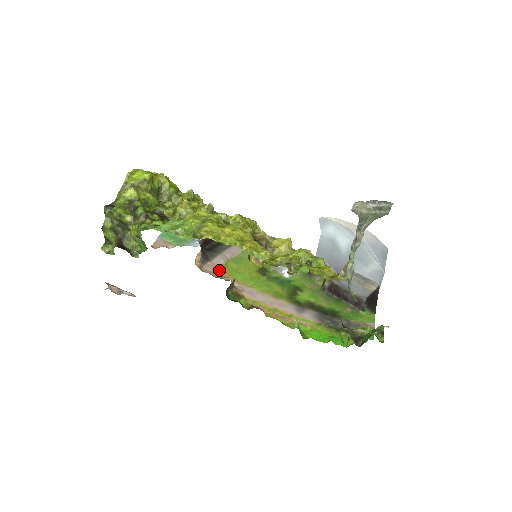
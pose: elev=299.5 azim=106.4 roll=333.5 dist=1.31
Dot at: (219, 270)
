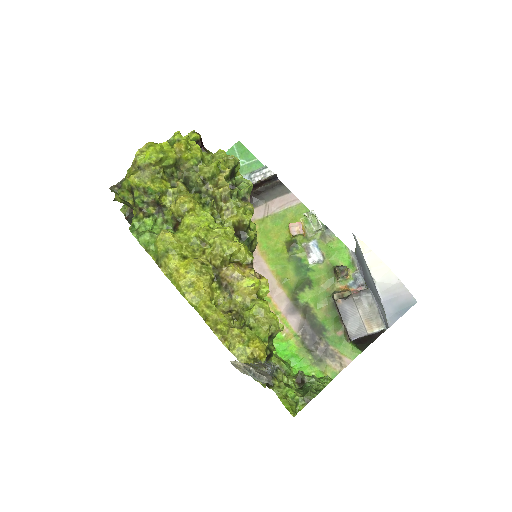
Dot at: occluded
